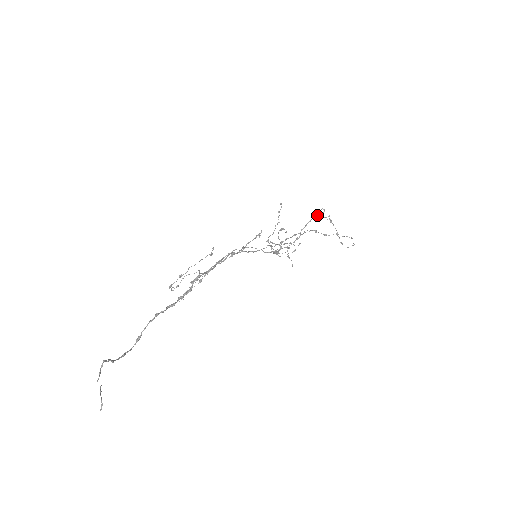
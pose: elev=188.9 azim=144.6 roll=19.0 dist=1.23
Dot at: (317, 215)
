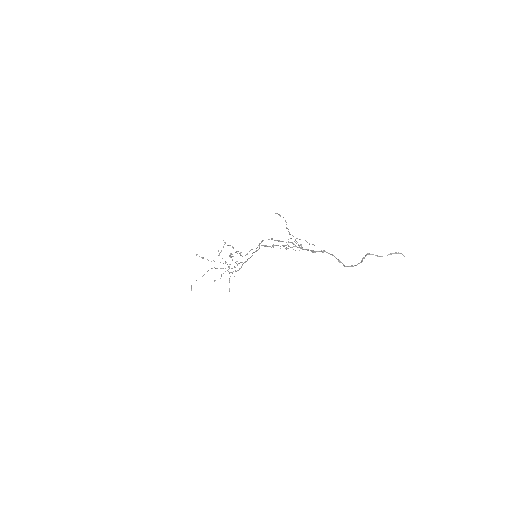
Dot at: (224, 244)
